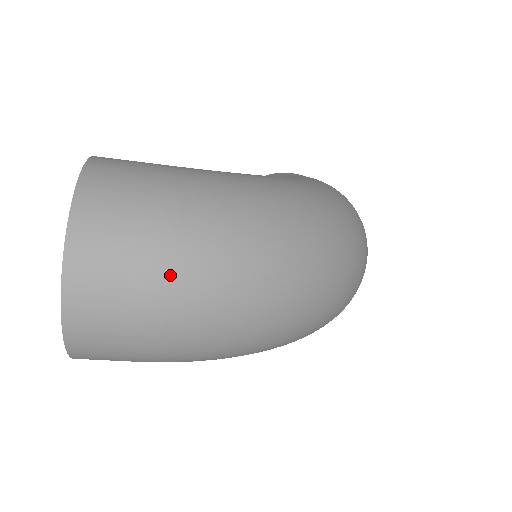
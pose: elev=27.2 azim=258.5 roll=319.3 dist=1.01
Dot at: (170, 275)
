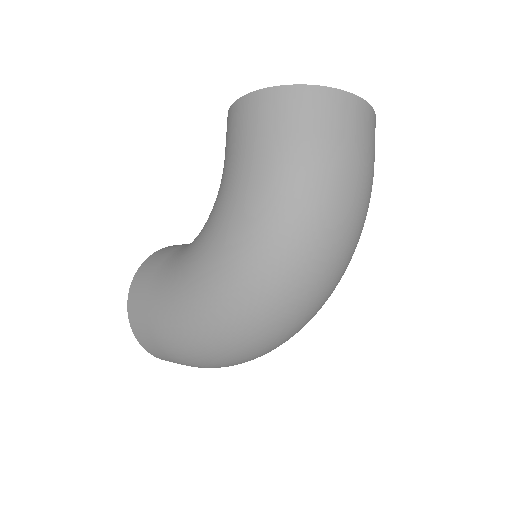
Dot at: occluded
